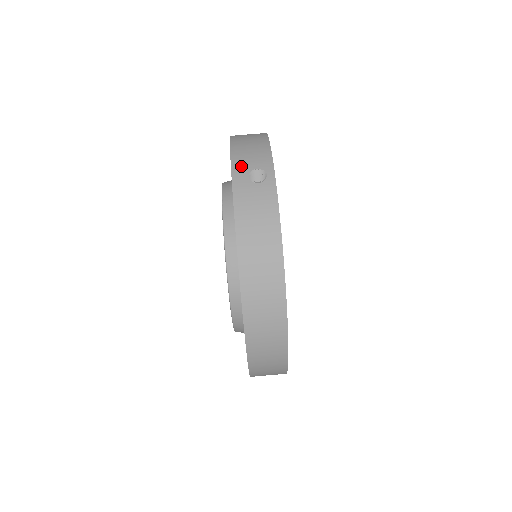
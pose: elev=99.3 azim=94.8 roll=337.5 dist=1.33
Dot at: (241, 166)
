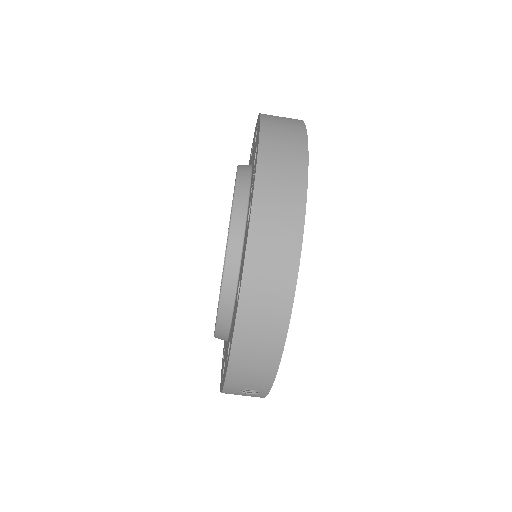
Dot at: (235, 386)
